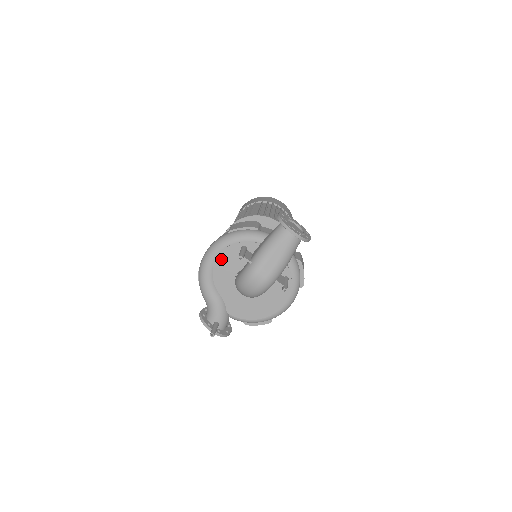
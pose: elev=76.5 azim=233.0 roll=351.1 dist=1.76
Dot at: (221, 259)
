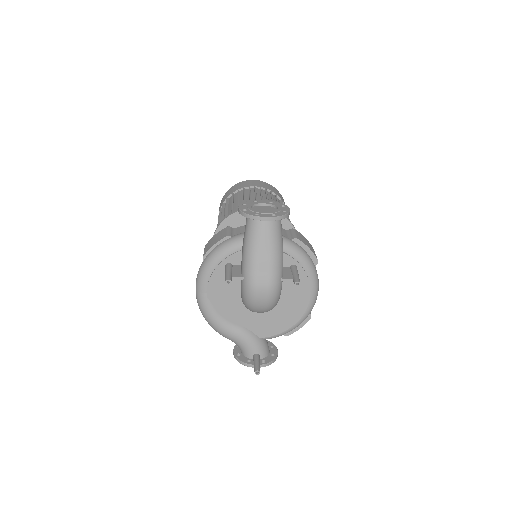
Dot at: (214, 291)
